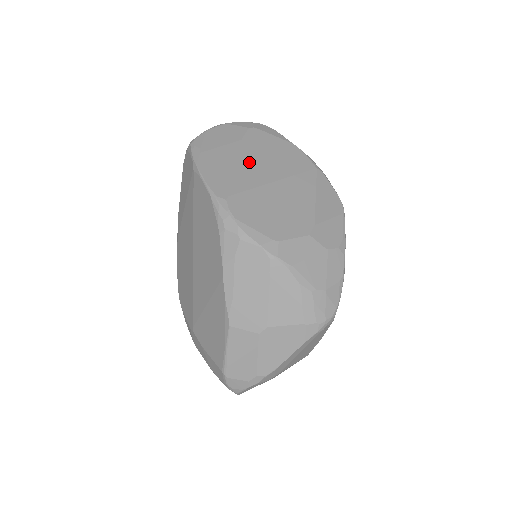
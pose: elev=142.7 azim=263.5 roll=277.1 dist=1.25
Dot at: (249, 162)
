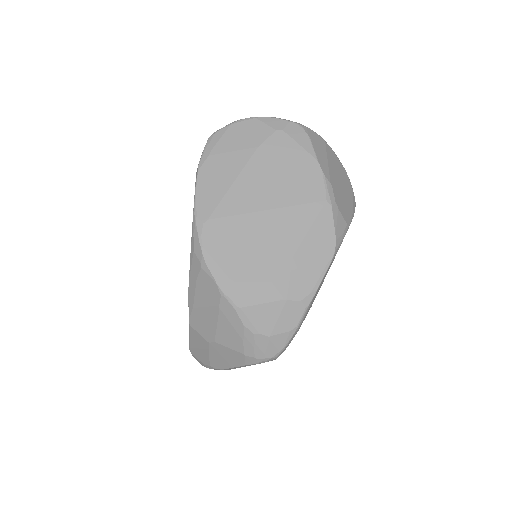
Dot at: (251, 179)
